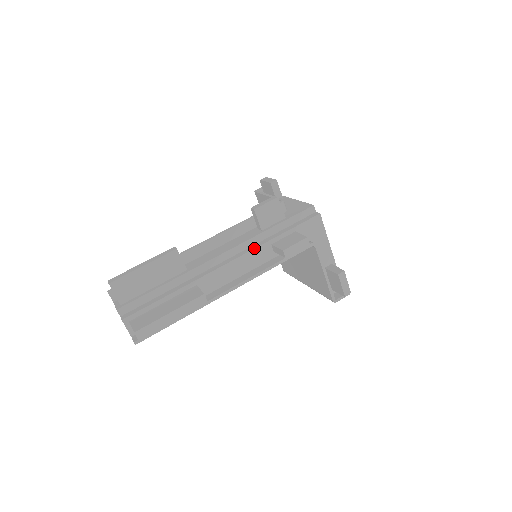
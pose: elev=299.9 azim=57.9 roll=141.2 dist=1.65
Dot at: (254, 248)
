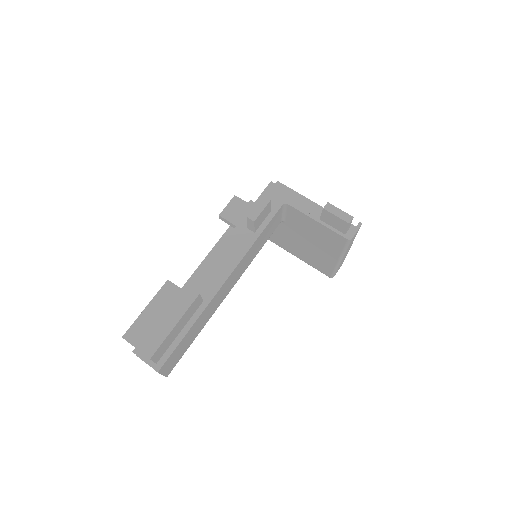
Dot at: occluded
